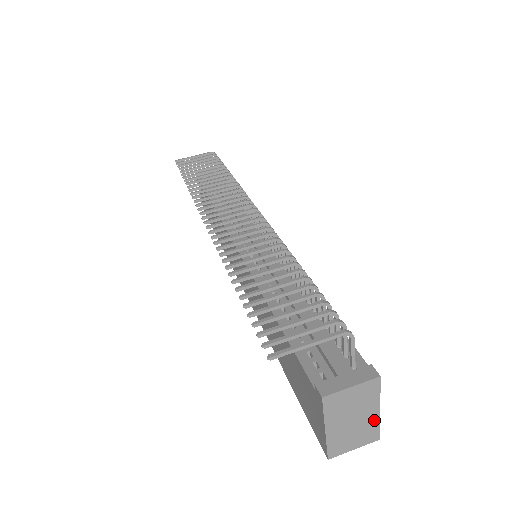
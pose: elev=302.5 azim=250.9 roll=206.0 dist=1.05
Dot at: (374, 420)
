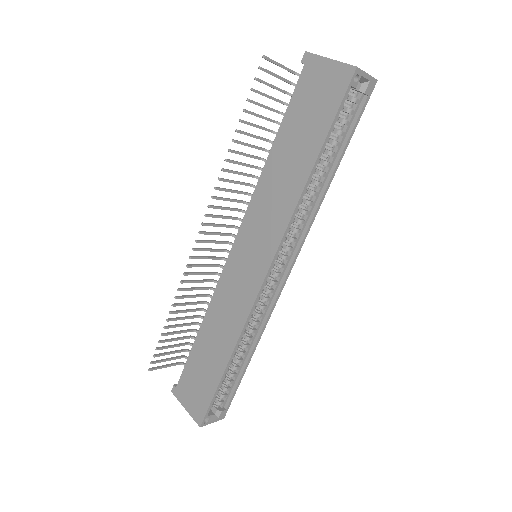
Dot at: occluded
